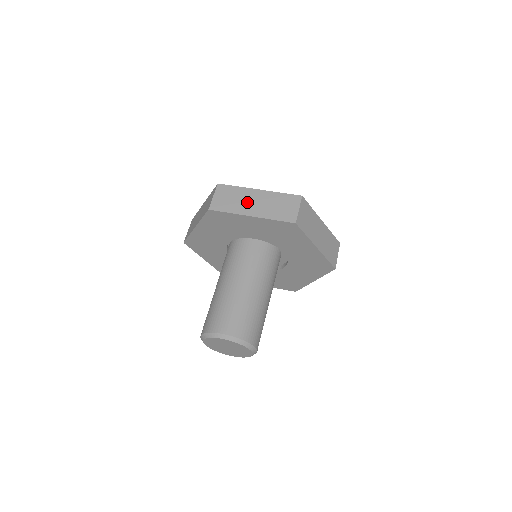
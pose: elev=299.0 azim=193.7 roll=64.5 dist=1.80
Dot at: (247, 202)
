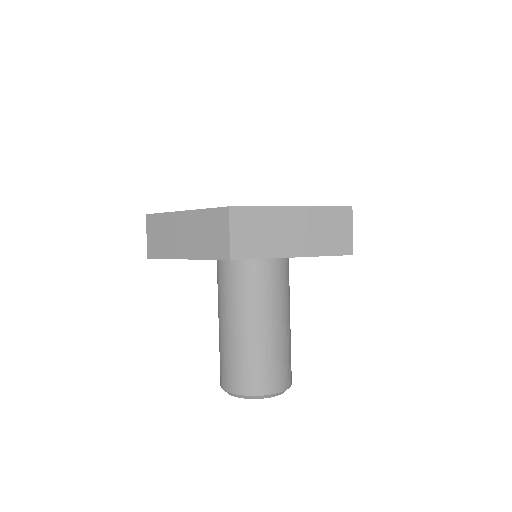
Dot at: (176, 237)
